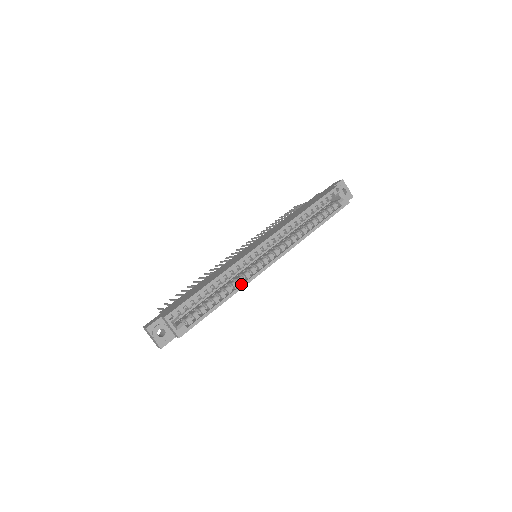
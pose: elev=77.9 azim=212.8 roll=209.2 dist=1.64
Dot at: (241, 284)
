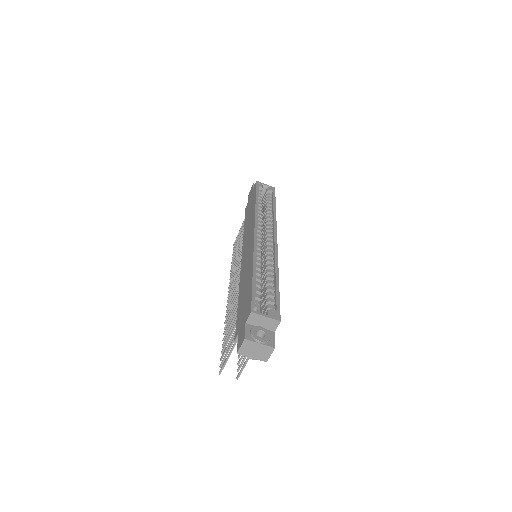
Dot at: (274, 262)
